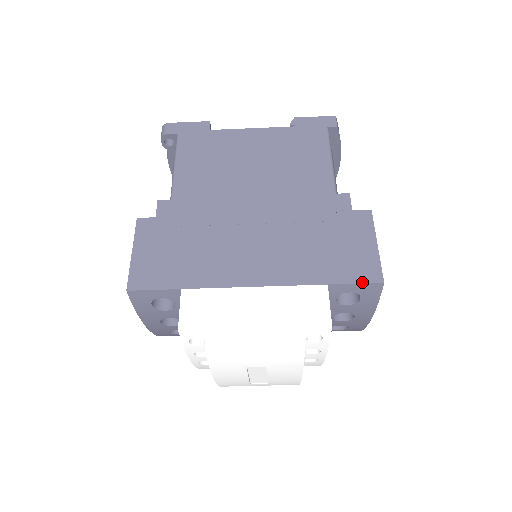
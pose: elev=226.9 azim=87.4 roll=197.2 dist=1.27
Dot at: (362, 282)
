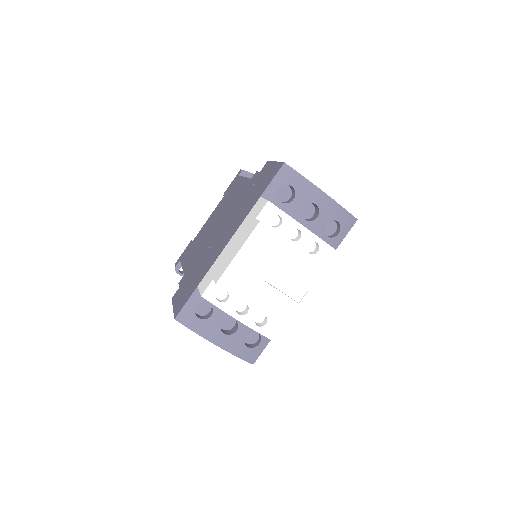
Dot at: (274, 176)
